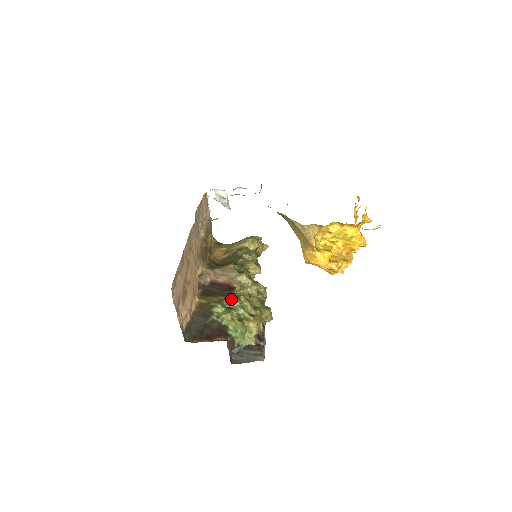
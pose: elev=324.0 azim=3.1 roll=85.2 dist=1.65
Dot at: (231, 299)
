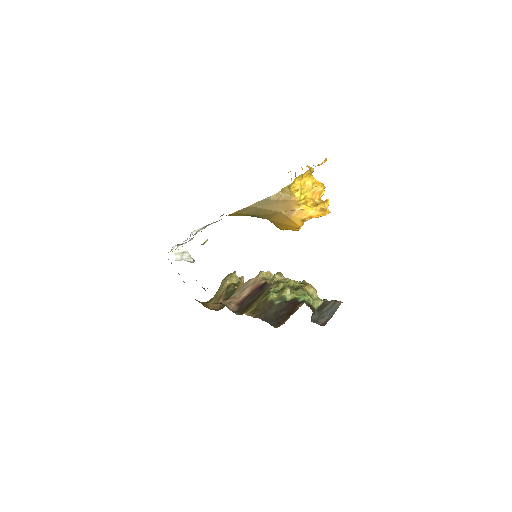
Dot at: (273, 287)
